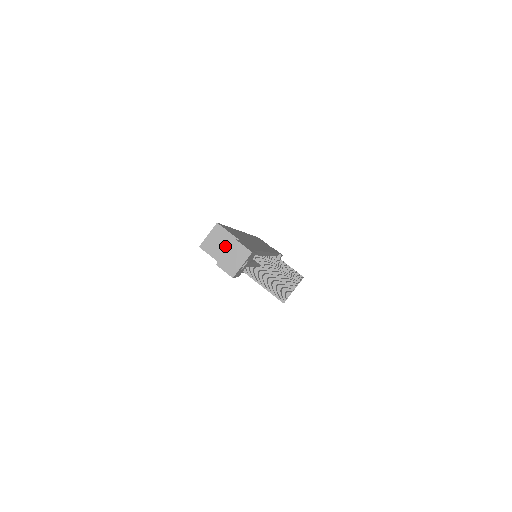
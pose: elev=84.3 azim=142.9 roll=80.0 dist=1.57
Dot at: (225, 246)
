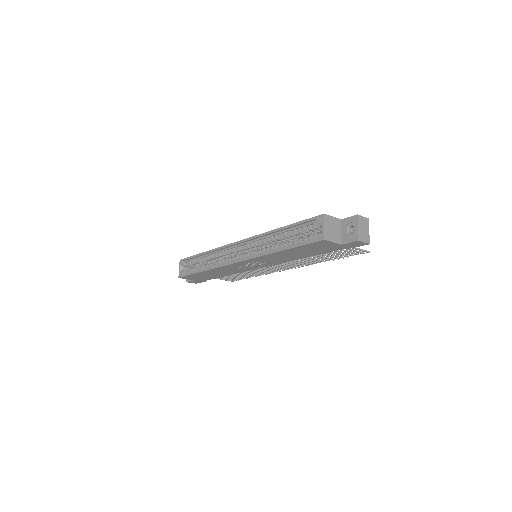
Dot at: (337, 229)
